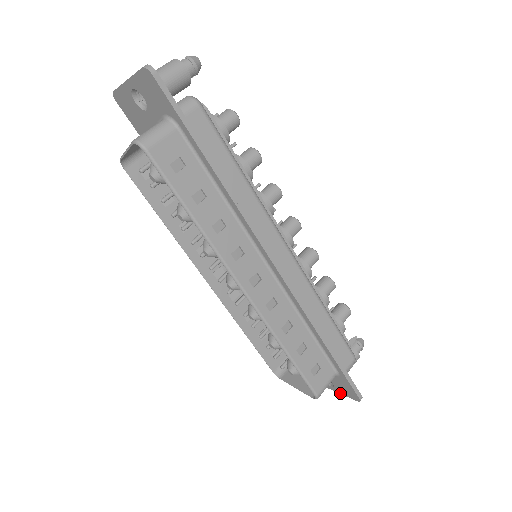
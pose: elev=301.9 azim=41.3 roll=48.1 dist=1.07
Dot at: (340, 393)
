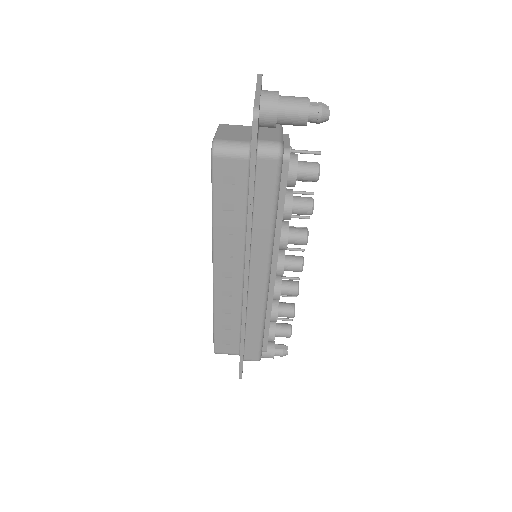
Dot at: occluded
